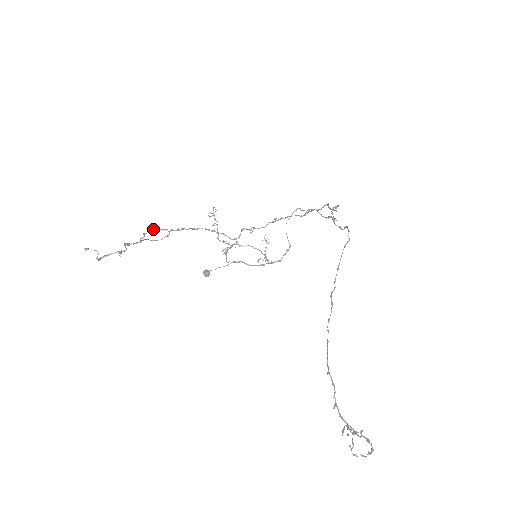
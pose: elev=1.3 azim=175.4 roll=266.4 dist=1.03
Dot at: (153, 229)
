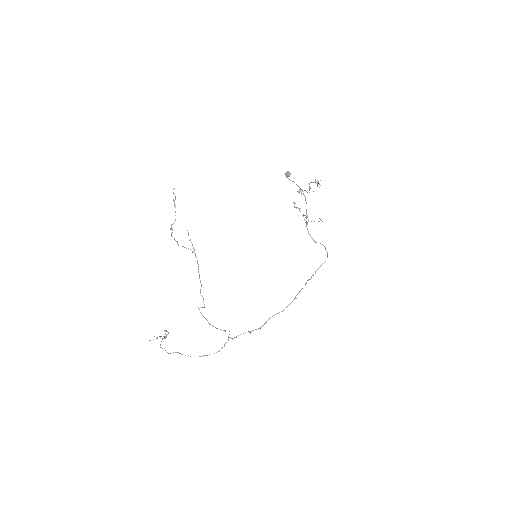
Dot at: (191, 242)
